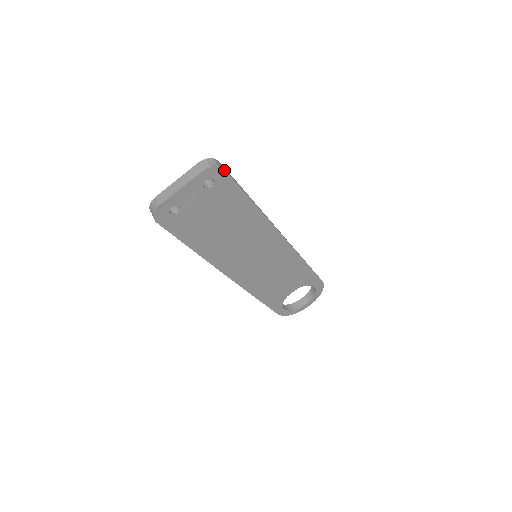
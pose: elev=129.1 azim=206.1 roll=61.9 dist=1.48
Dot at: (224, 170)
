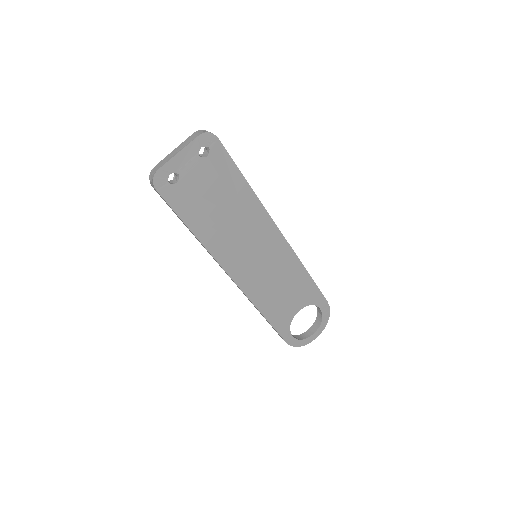
Dot at: (217, 139)
